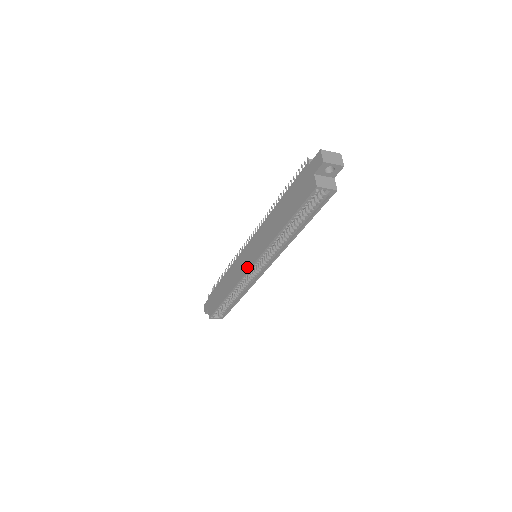
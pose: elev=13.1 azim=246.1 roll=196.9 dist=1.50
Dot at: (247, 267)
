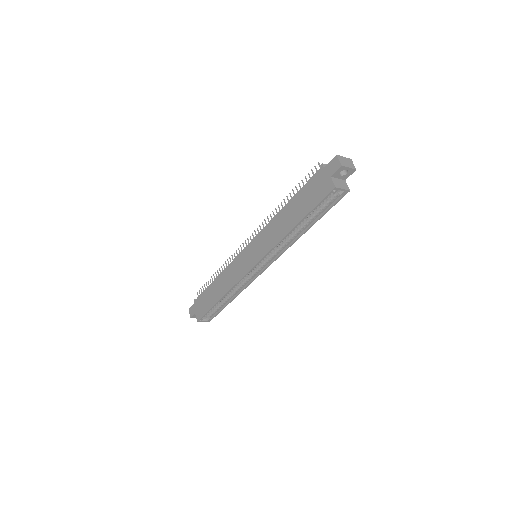
Dot at: (249, 266)
